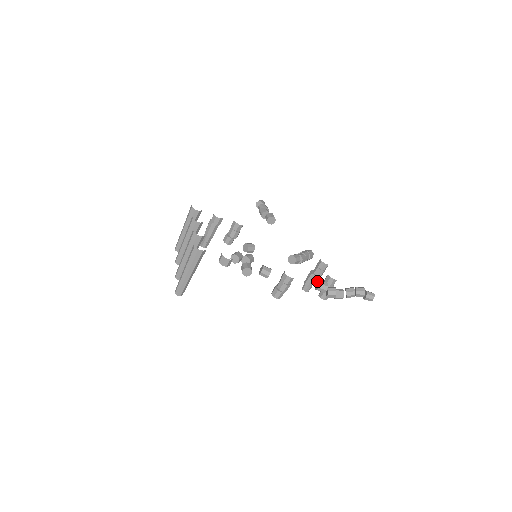
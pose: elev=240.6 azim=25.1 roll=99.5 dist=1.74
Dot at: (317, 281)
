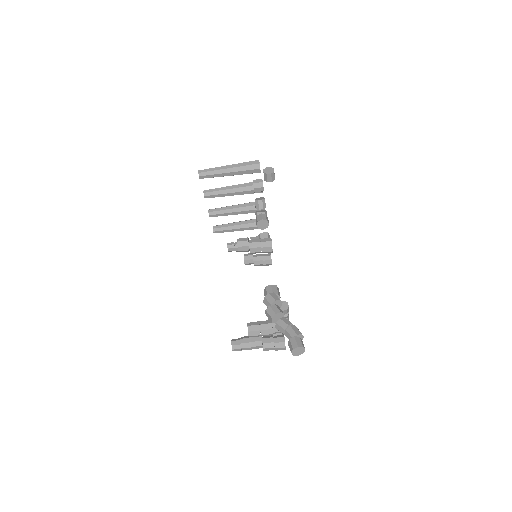
Dot at: occluded
